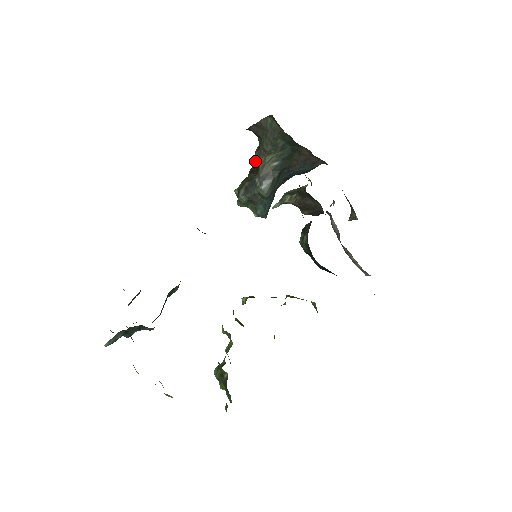
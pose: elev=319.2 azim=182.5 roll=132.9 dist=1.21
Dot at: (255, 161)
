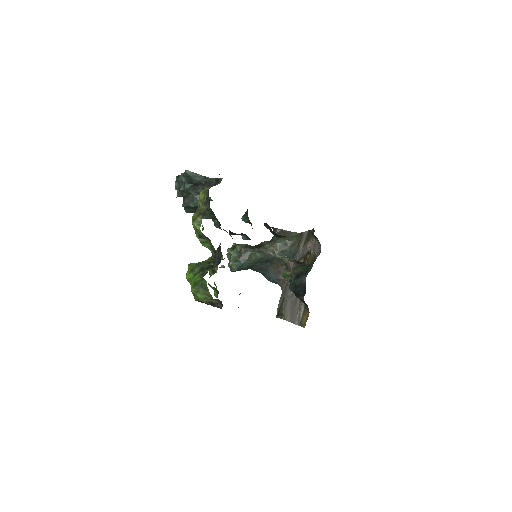
Dot at: (260, 244)
